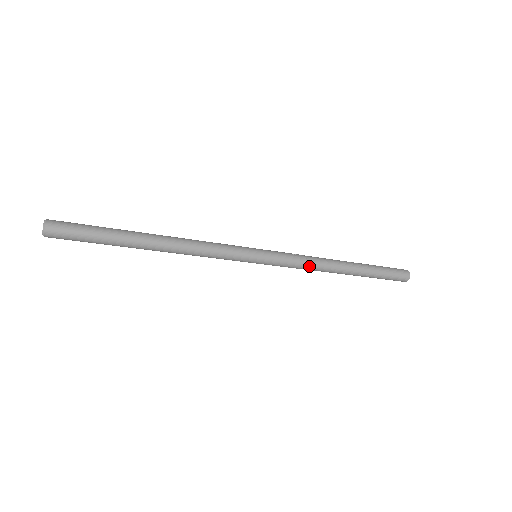
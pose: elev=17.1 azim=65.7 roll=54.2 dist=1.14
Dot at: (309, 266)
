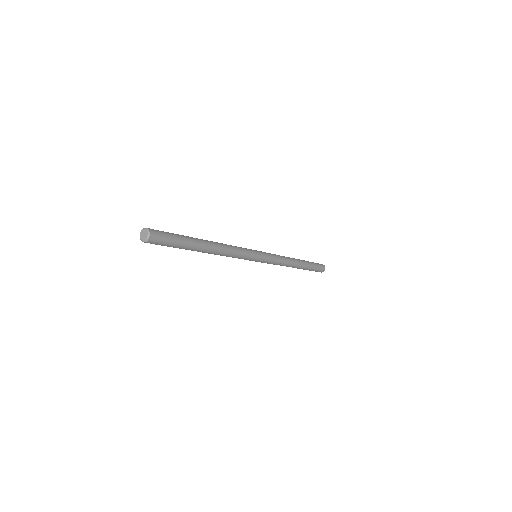
Dot at: (283, 260)
